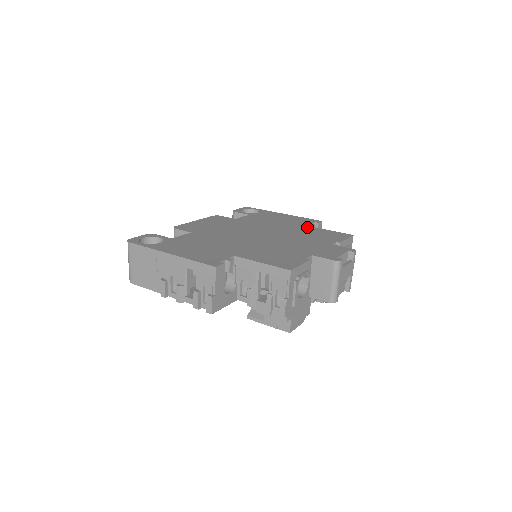
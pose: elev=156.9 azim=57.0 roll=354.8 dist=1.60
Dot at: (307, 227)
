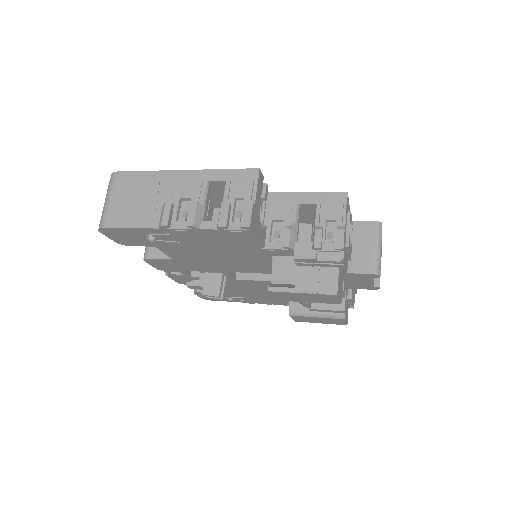
Dot at: occluded
